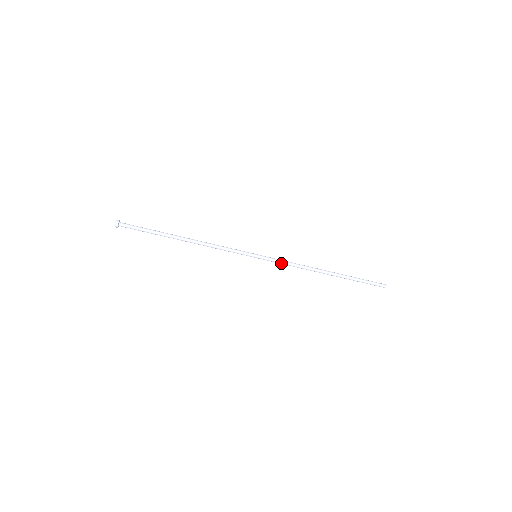
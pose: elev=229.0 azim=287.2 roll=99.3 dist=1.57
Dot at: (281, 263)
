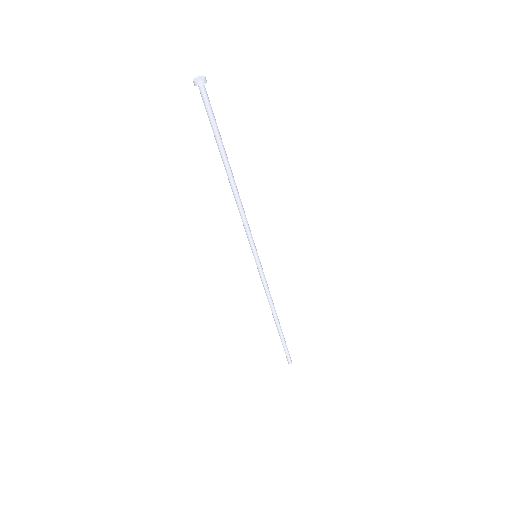
Dot at: (265, 281)
